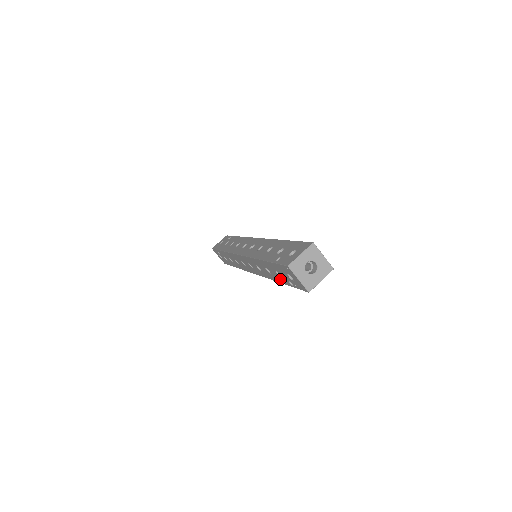
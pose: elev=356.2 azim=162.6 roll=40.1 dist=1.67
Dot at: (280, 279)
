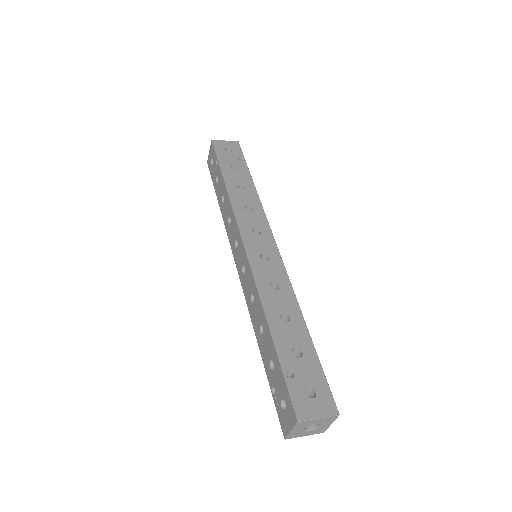
Dot at: (266, 359)
